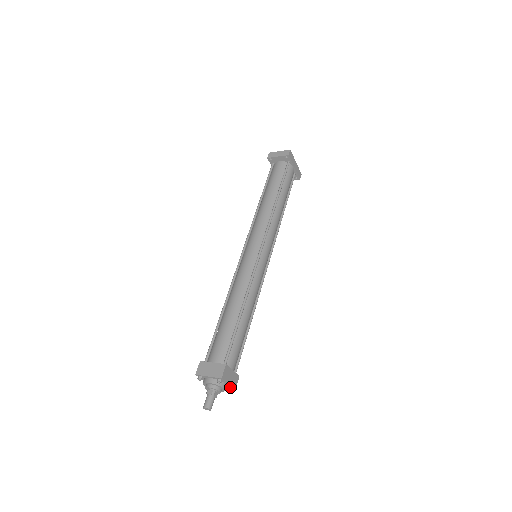
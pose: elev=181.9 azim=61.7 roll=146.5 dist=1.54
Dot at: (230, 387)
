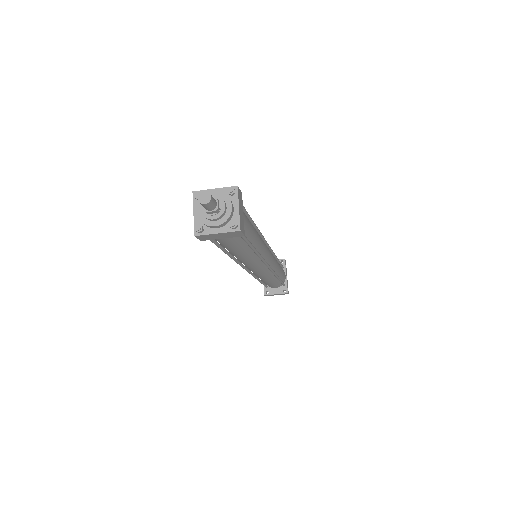
Dot at: (235, 222)
